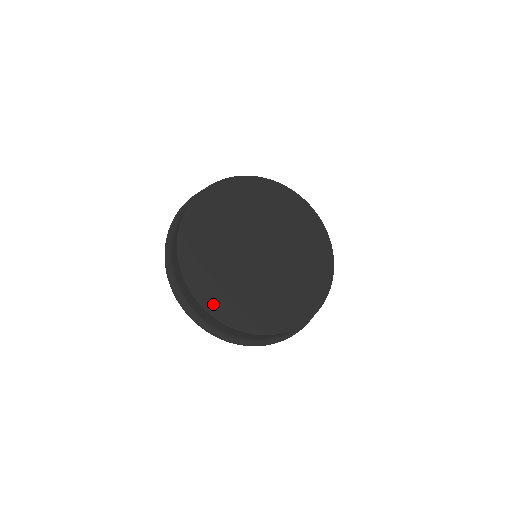
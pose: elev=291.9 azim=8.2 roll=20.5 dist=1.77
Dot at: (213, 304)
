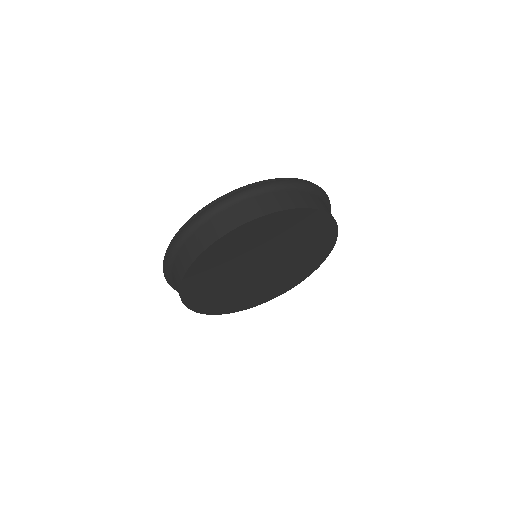
Dot at: (193, 276)
